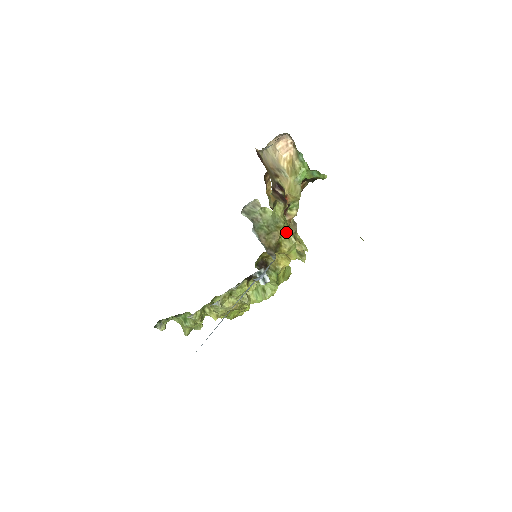
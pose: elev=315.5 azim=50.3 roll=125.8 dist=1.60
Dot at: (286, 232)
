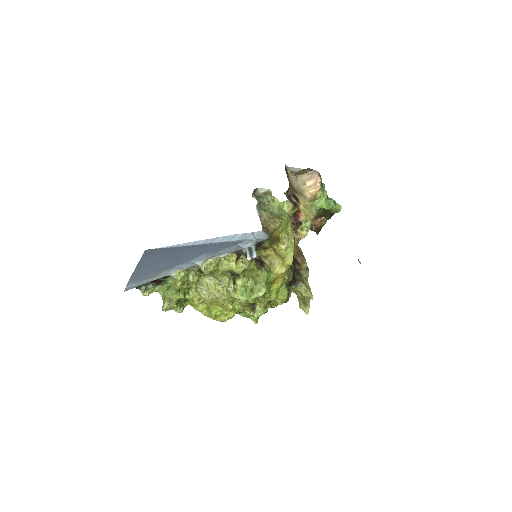
Dot at: (288, 232)
